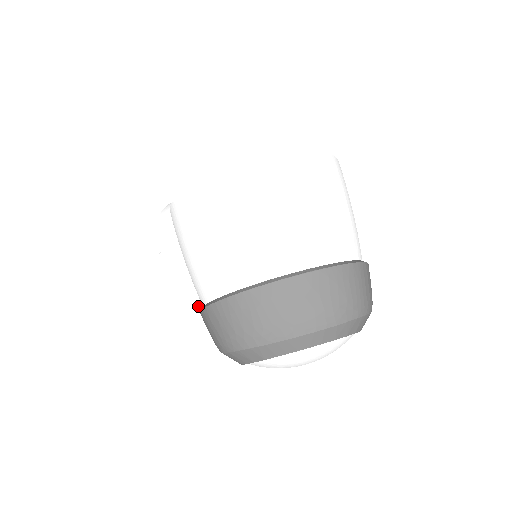
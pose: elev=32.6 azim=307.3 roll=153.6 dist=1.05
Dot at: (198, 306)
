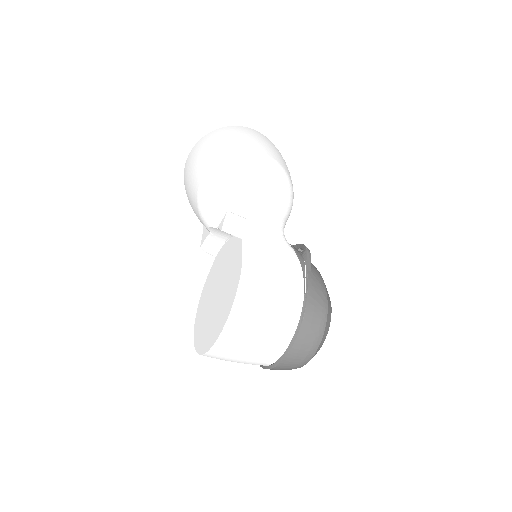
Dot at: occluded
